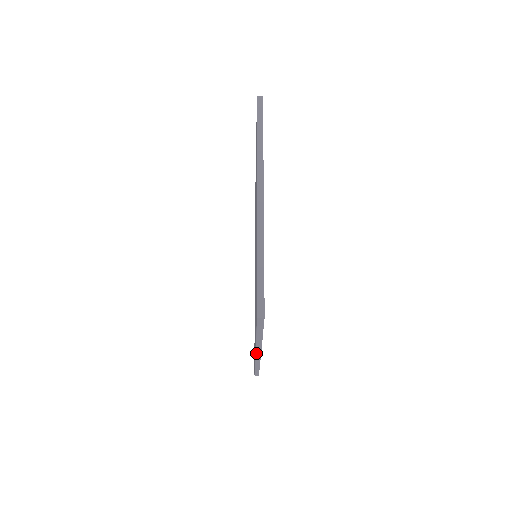
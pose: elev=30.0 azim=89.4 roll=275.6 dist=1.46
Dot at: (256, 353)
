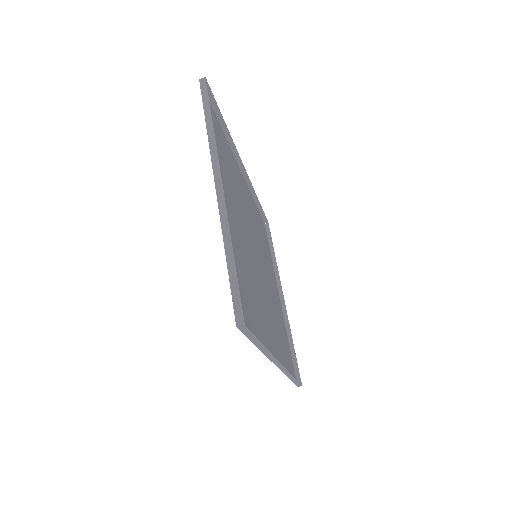
Dot at: occluded
